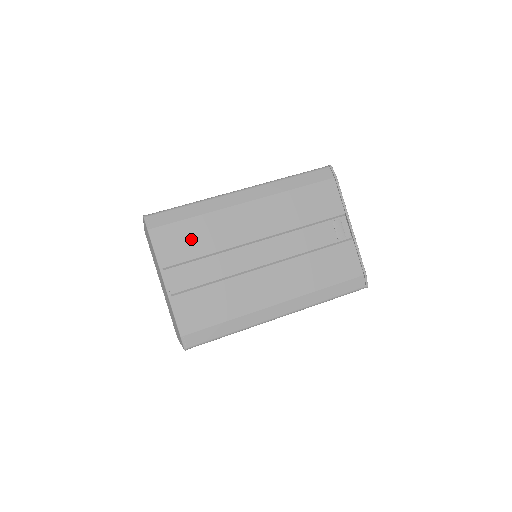
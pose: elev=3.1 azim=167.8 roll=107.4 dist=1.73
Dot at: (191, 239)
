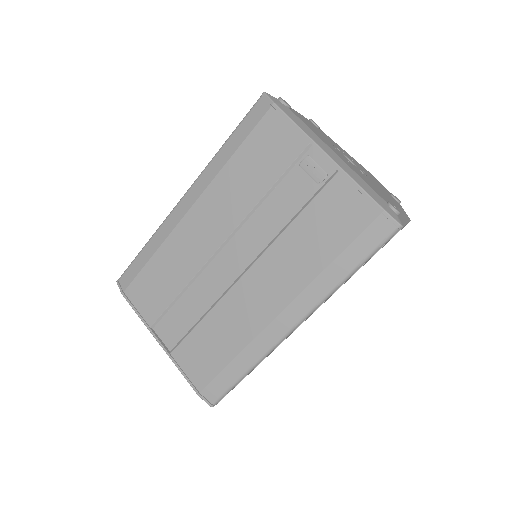
Dot at: (159, 283)
